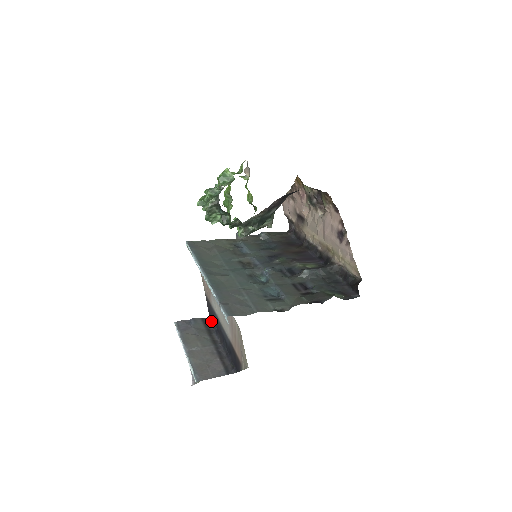
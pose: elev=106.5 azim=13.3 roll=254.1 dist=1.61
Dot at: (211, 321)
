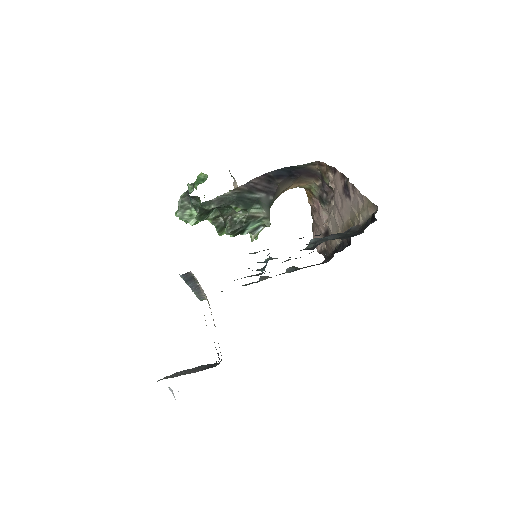
Dot at: occluded
